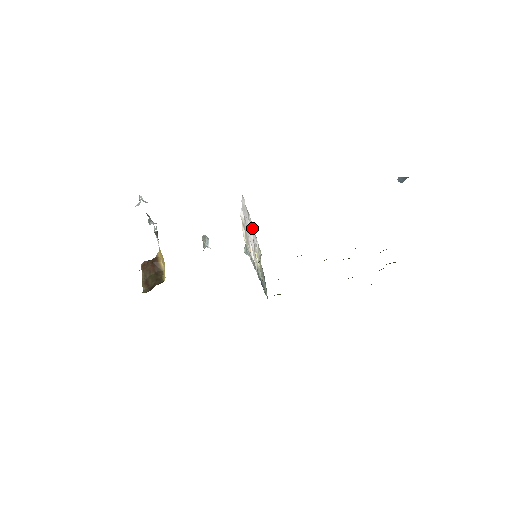
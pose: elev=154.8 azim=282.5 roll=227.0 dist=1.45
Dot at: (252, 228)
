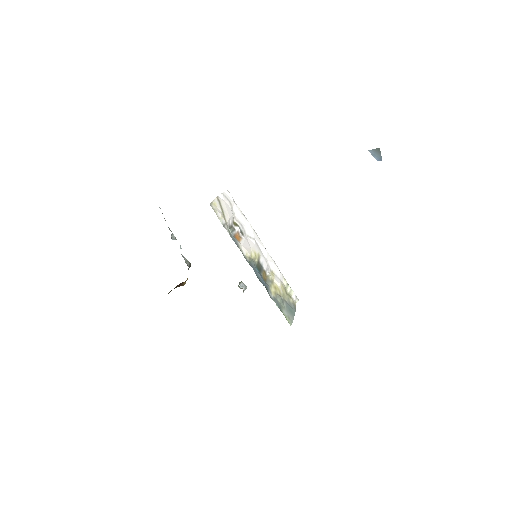
Dot at: (257, 239)
